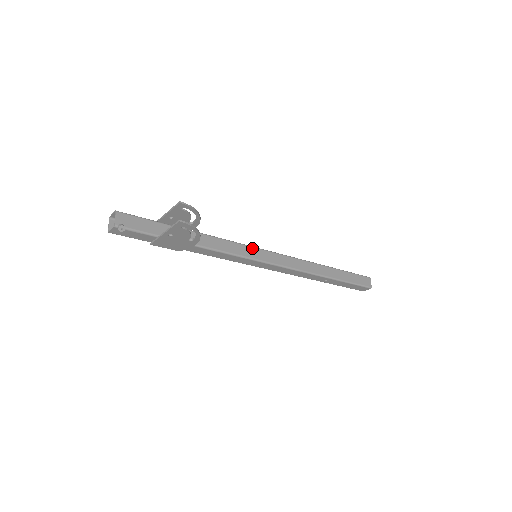
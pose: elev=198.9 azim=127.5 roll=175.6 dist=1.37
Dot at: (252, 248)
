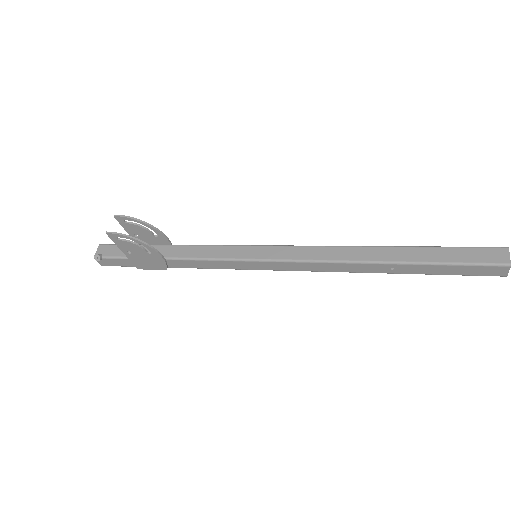
Dot at: (245, 247)
